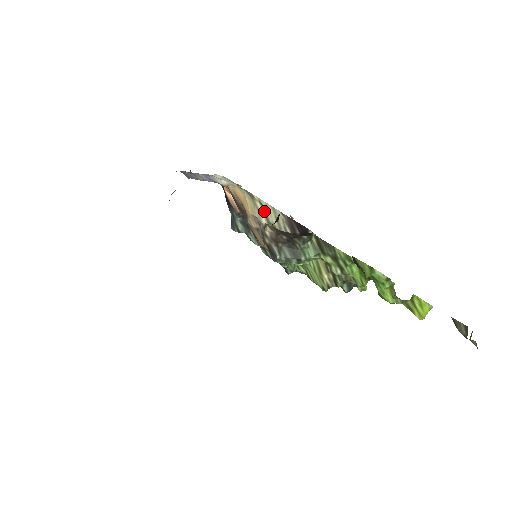
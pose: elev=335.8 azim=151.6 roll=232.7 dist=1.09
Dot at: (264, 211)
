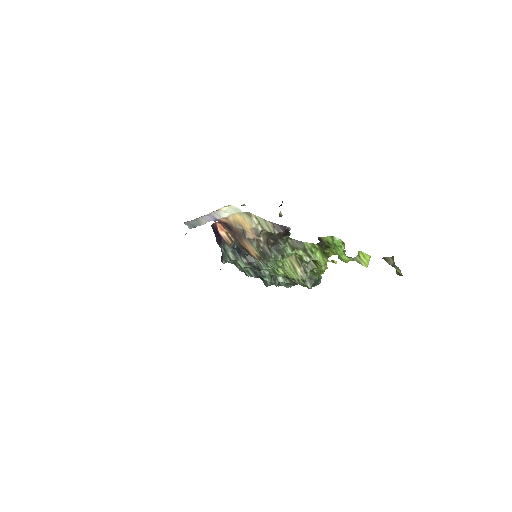
Dot at: (259, 222)
